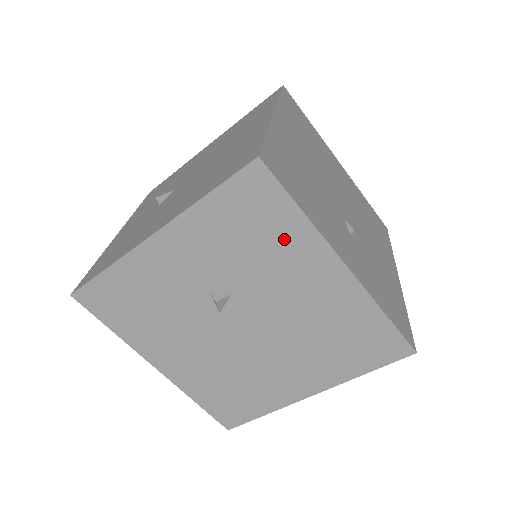
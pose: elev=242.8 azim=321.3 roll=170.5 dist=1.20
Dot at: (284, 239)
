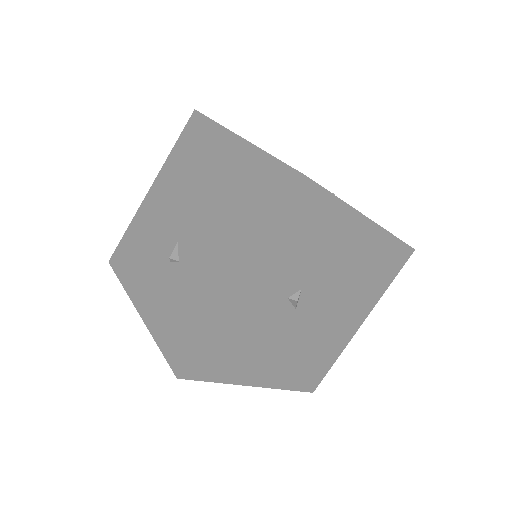
Dot at: (330, 225)
